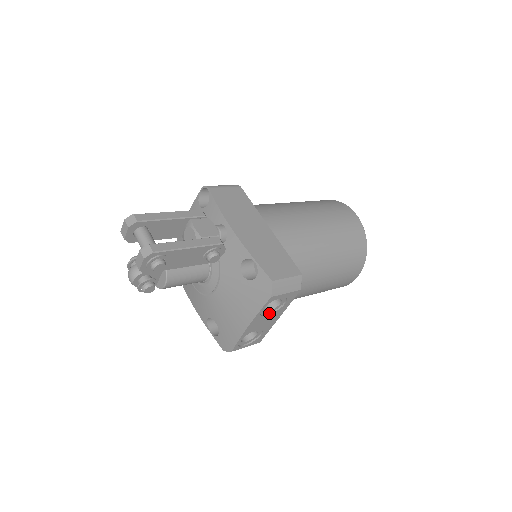
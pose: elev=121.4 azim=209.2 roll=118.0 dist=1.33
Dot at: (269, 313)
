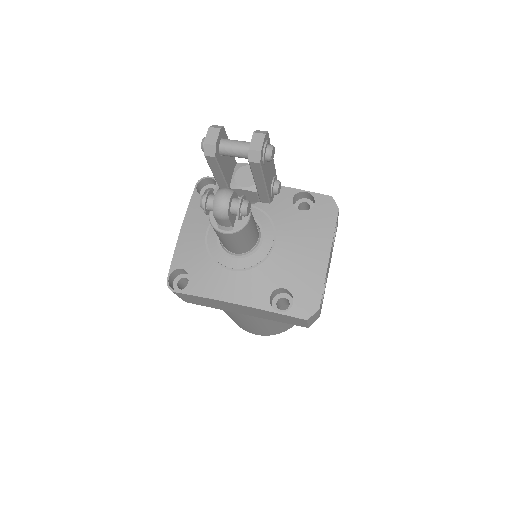
Dot at: occluded
